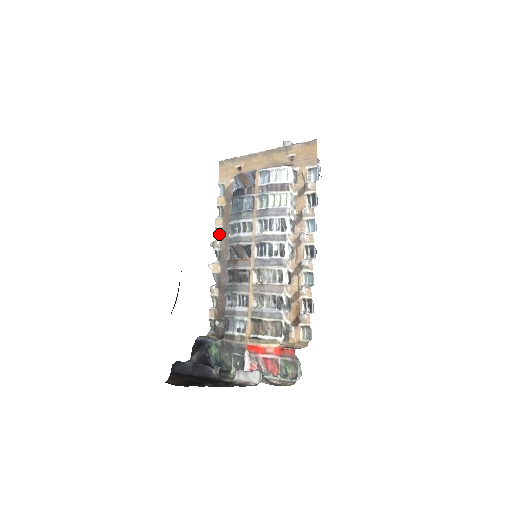
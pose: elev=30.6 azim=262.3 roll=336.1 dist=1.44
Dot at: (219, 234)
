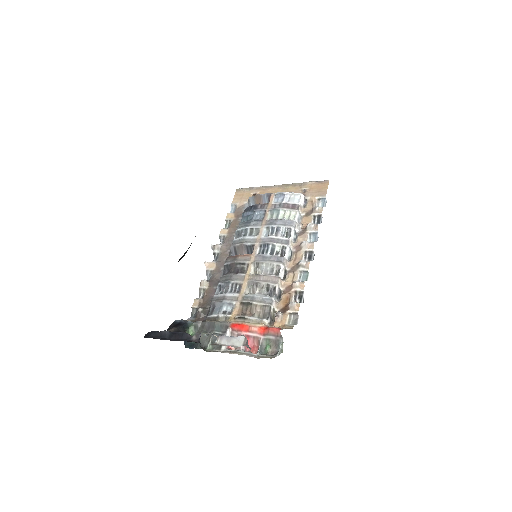
Dot at: (222, 240)
